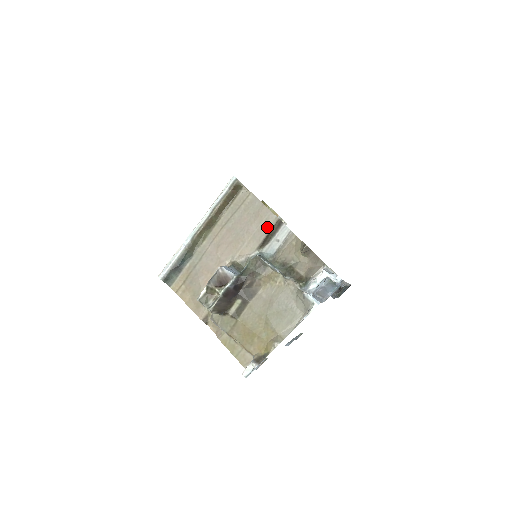
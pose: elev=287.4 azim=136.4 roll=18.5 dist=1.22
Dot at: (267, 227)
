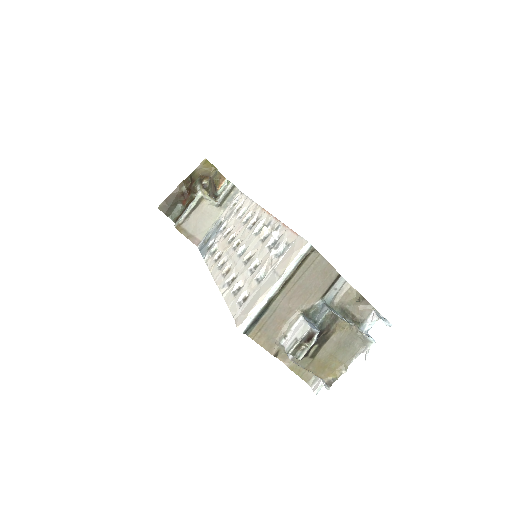
Dot at: (330, 281)
